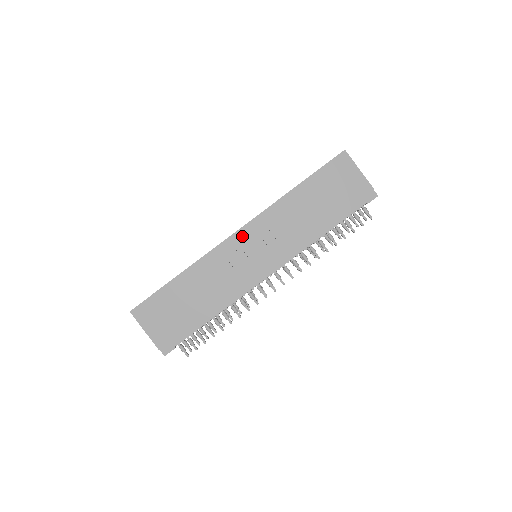
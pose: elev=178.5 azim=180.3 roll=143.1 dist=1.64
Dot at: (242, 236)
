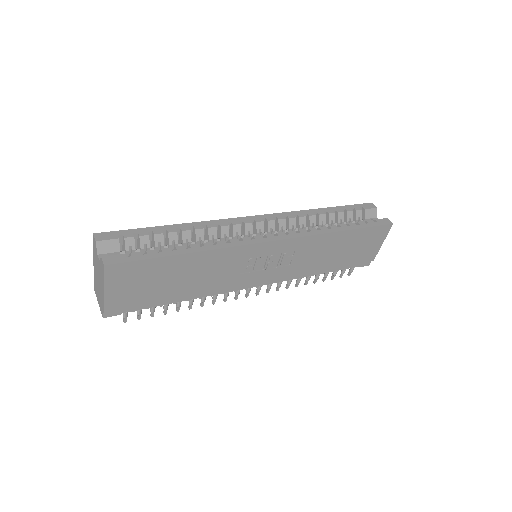
Dot at: (273, 247)
